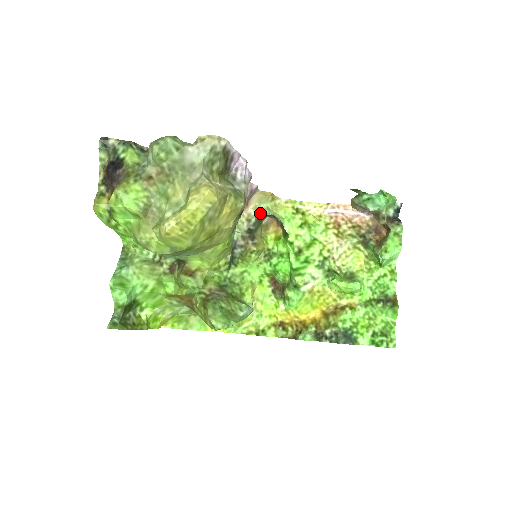
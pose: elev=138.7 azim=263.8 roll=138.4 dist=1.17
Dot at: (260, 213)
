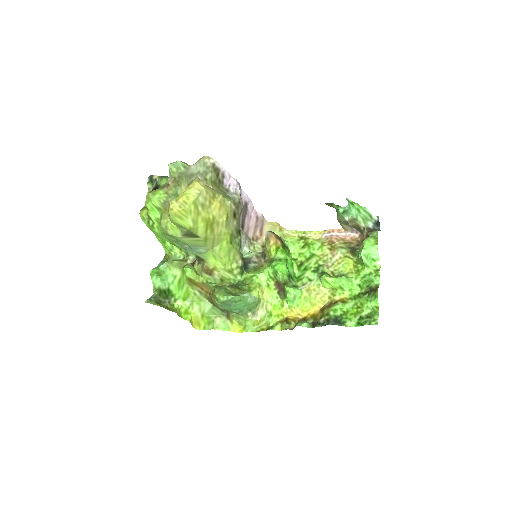
Dot at: occluded
